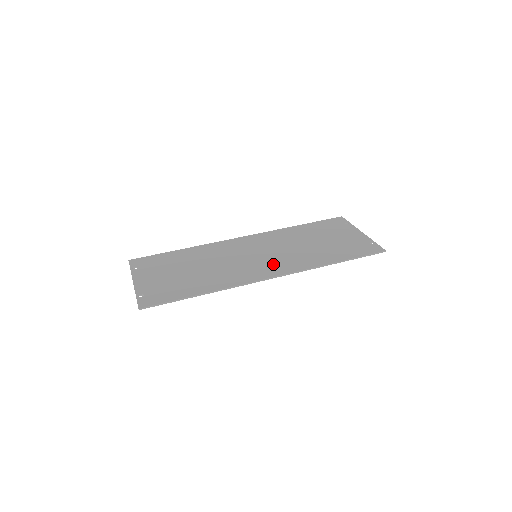
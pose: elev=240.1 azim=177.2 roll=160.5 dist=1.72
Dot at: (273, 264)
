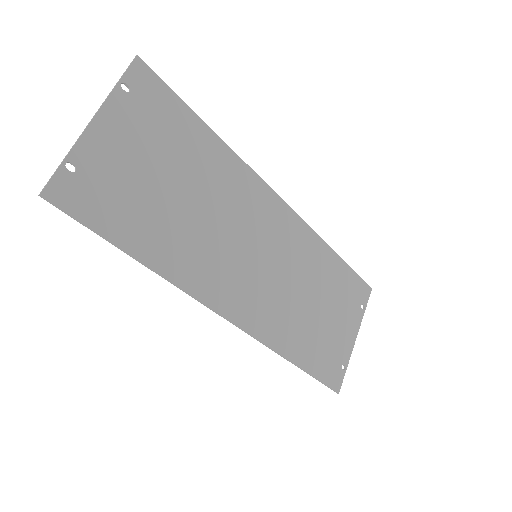
Dot at: (253, 296)
